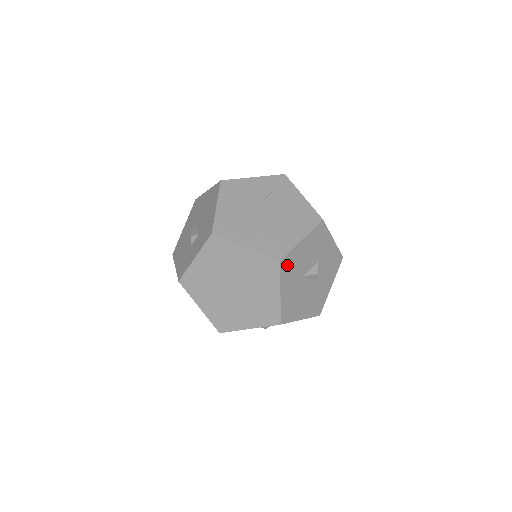
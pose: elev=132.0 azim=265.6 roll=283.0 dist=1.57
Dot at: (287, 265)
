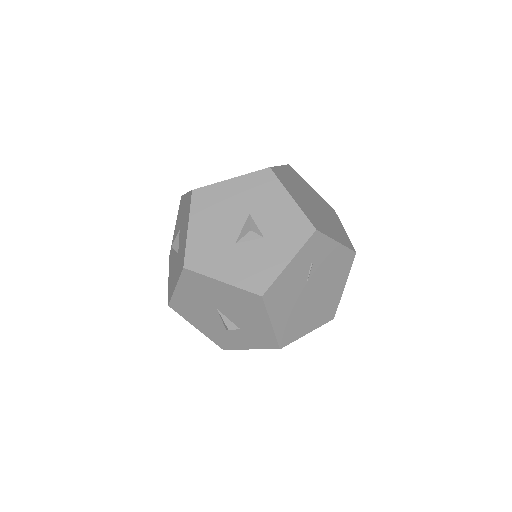
Dot at: occluded
